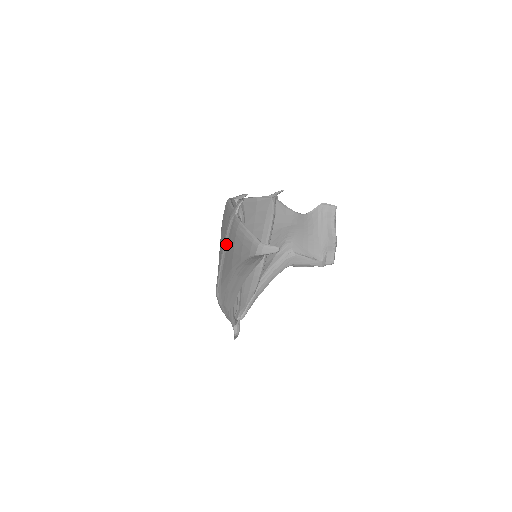
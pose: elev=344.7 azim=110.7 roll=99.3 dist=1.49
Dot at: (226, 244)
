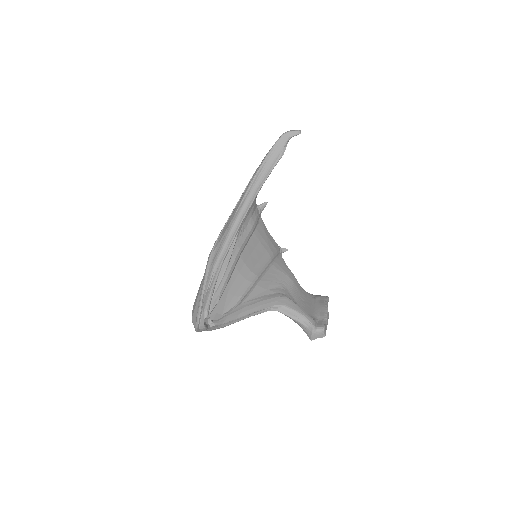
Dot at: occluded
